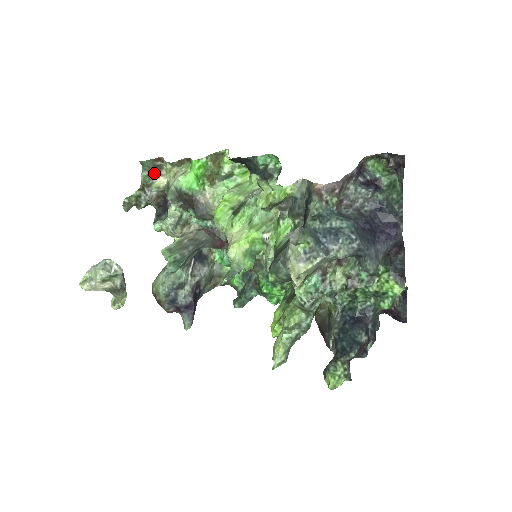
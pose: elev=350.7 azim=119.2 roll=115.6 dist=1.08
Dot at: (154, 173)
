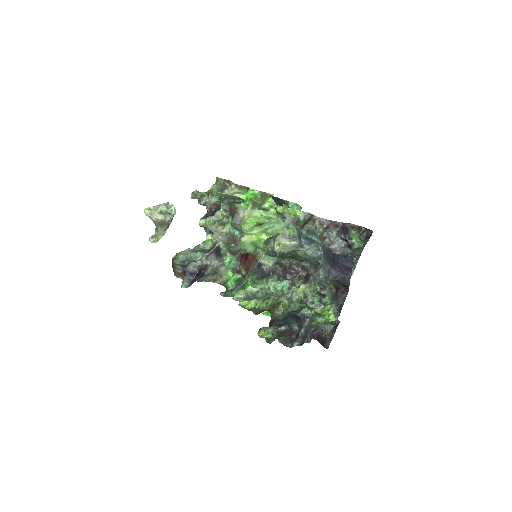
Dot at: (221, 188)
